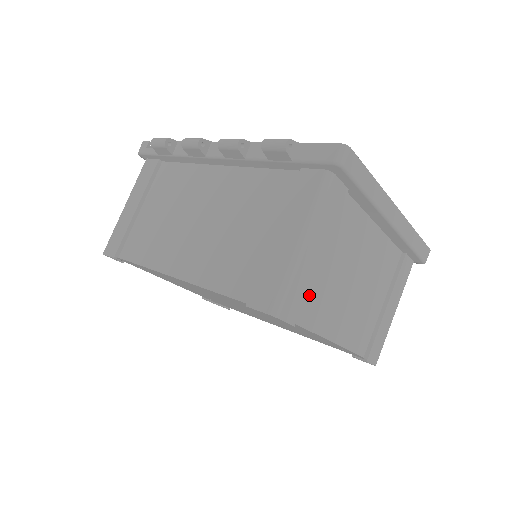
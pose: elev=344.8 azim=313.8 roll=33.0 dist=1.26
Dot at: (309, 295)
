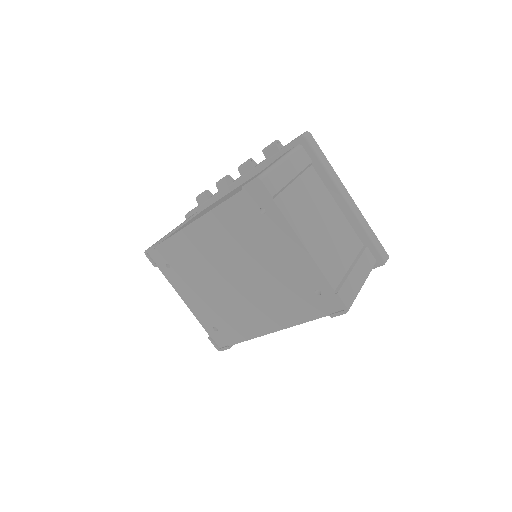
Dot at: (285, 194)
